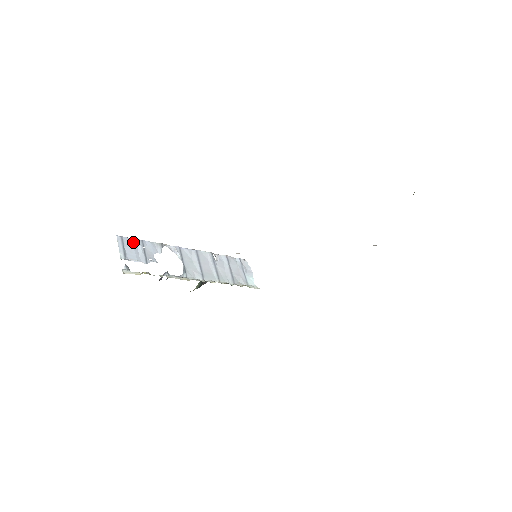
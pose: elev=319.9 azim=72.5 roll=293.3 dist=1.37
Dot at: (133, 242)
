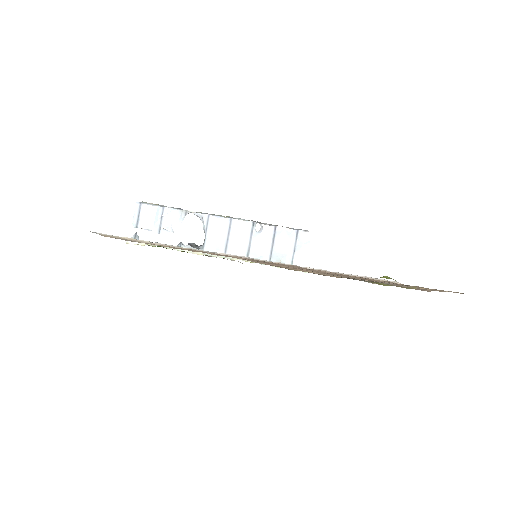
Dot at: (152, 209)
